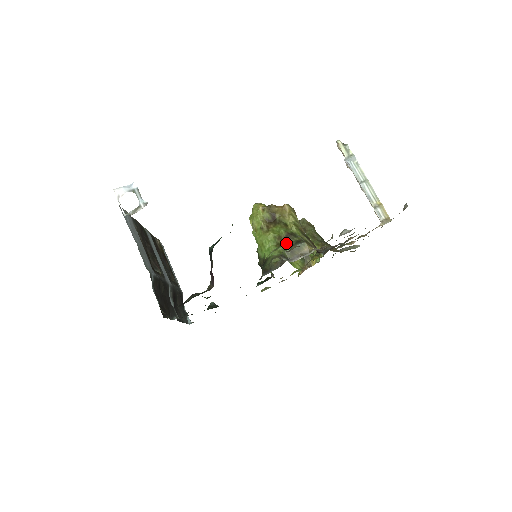
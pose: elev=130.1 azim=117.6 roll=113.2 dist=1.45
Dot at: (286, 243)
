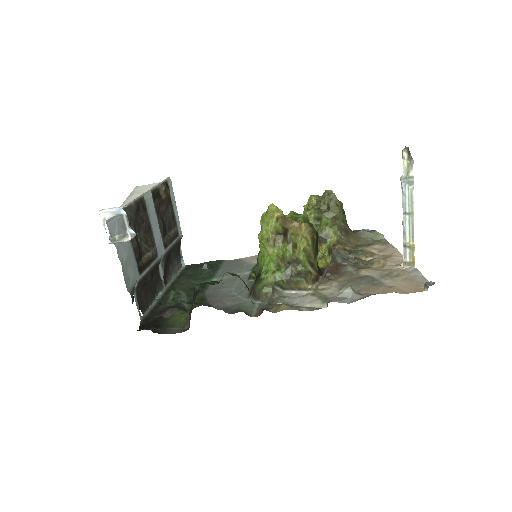
Dot at: (286, 271)
